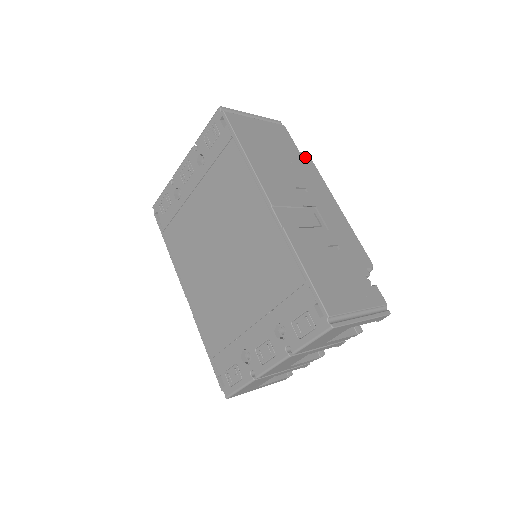
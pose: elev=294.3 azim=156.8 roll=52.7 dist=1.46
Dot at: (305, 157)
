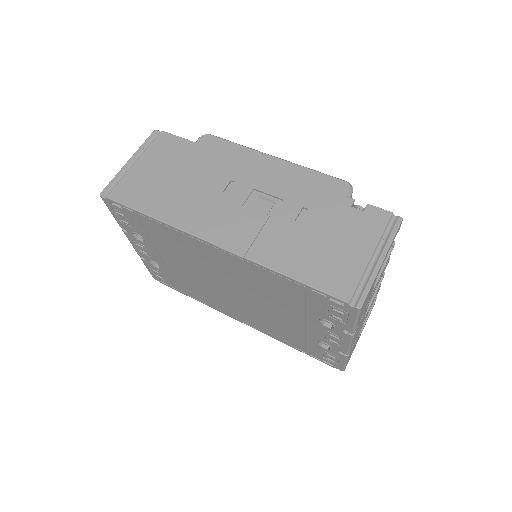
Dot at: (205, 142)
